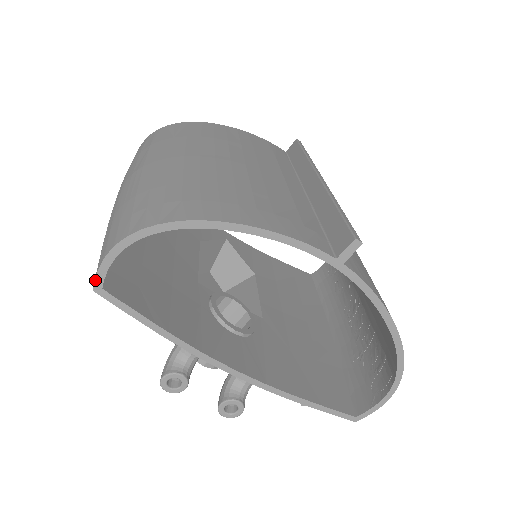
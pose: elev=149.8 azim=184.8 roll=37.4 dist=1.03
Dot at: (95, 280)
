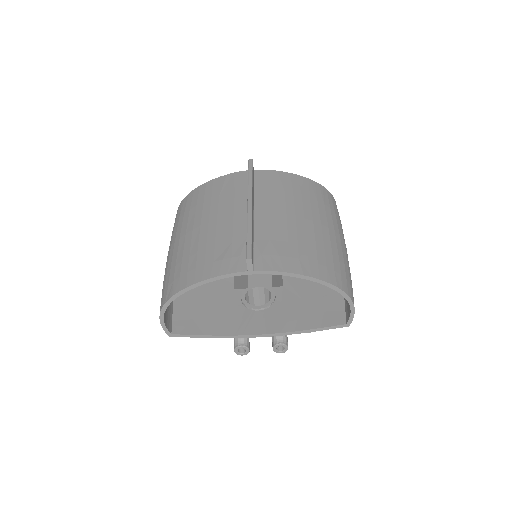
Dot at: (166, 333)
